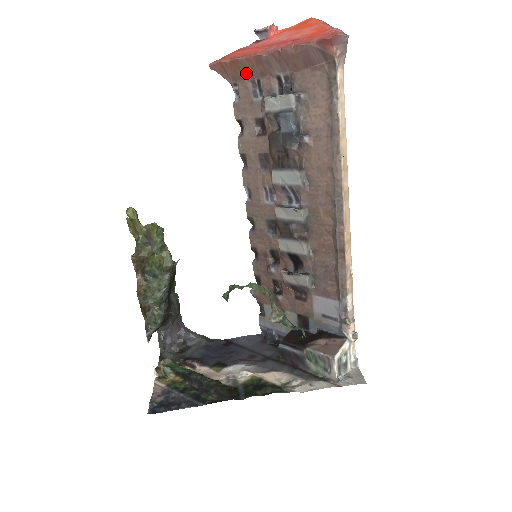
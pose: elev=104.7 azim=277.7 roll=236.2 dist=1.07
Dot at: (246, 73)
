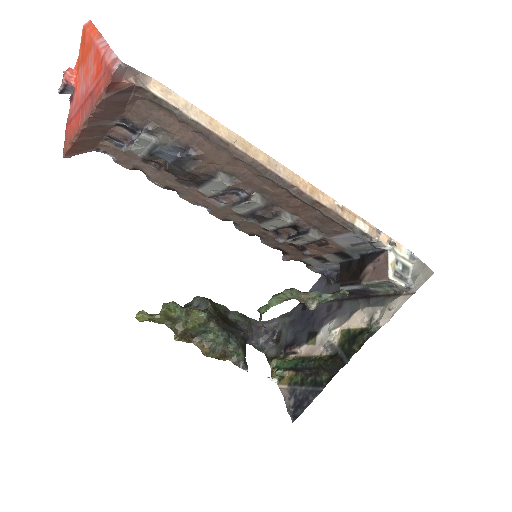
Dot at: (93, 141)
